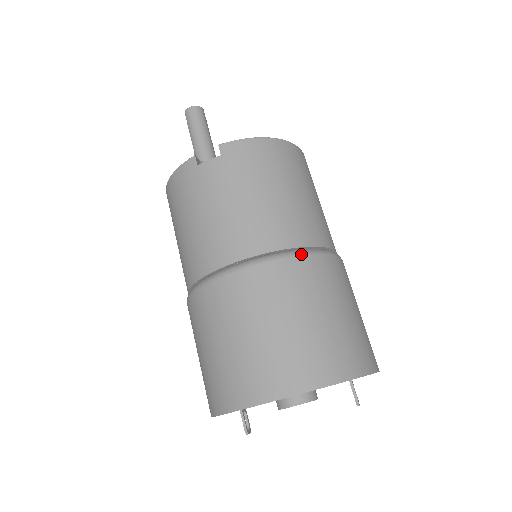
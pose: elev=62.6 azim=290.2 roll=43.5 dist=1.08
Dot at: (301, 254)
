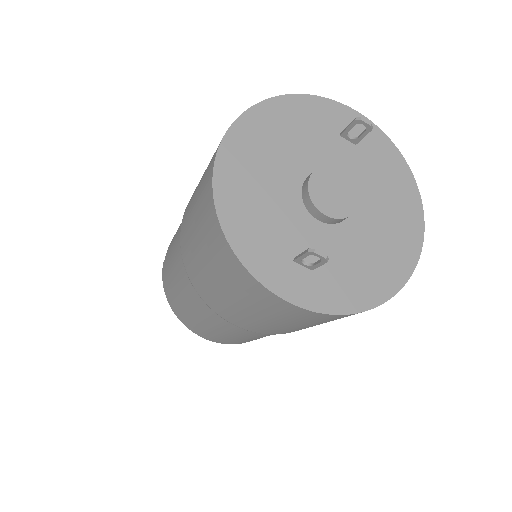
Dot at: occluded
